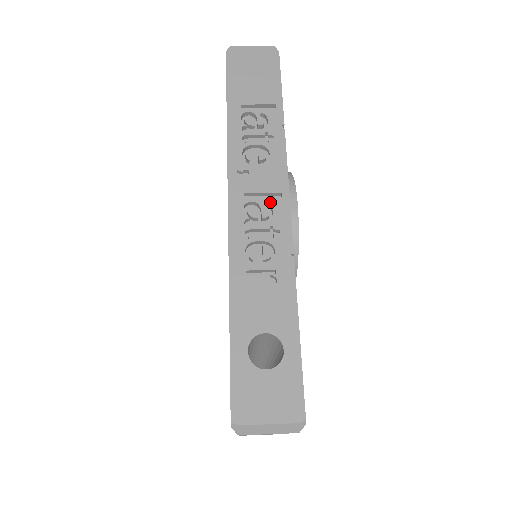
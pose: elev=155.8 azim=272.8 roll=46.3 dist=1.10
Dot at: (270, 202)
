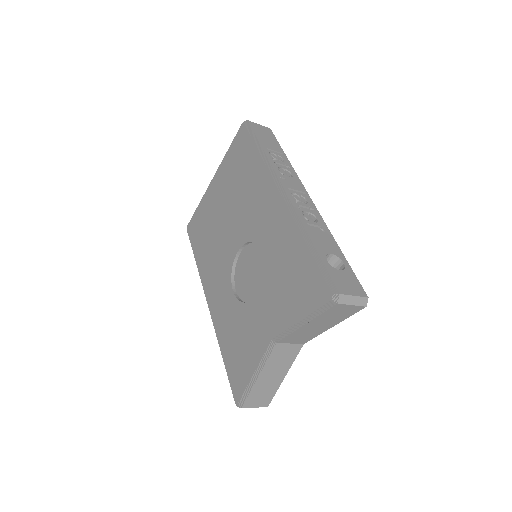
Dot at: (303, 195)
